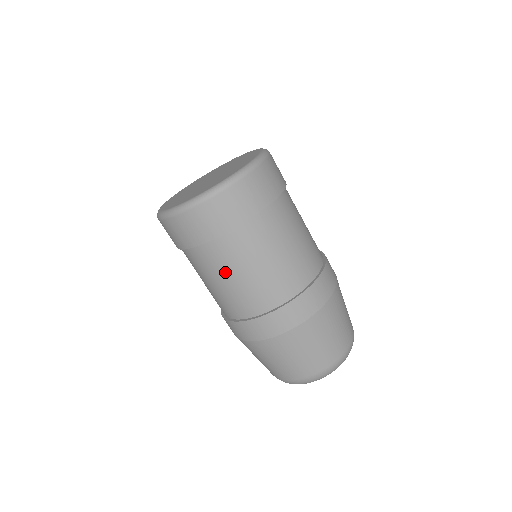
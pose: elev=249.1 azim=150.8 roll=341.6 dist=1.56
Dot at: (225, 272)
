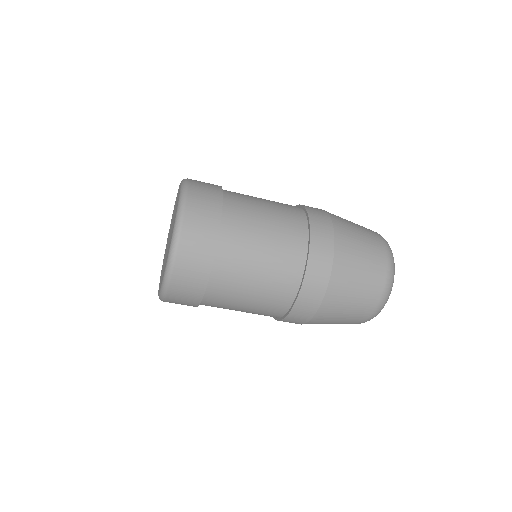
Dot at: (234, 306)
